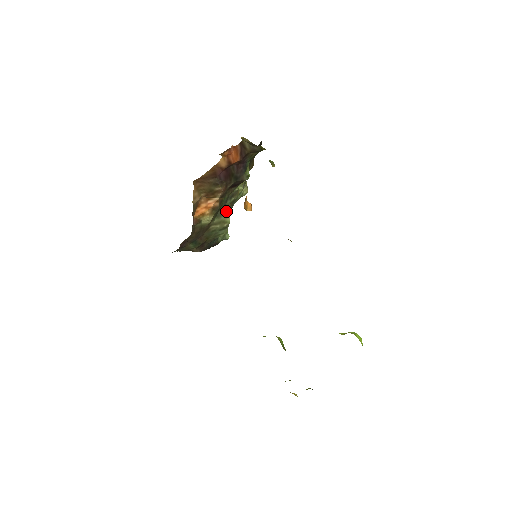
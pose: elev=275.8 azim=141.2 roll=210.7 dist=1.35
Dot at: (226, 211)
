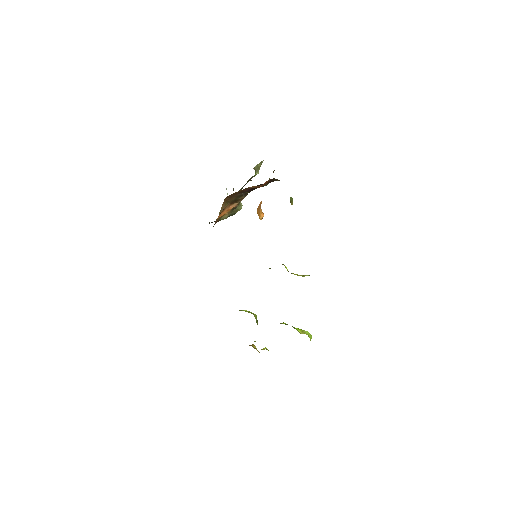
Dot at: occluded
